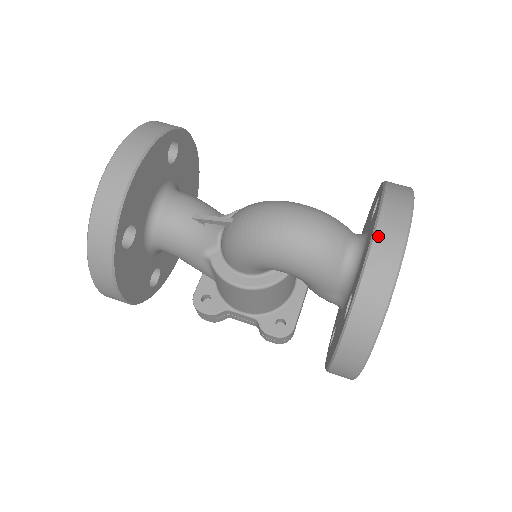
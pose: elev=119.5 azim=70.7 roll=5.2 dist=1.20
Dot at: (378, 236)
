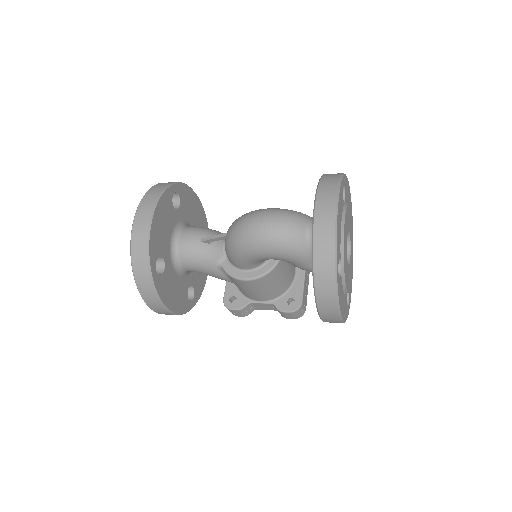
Dot at: (317, 213)
